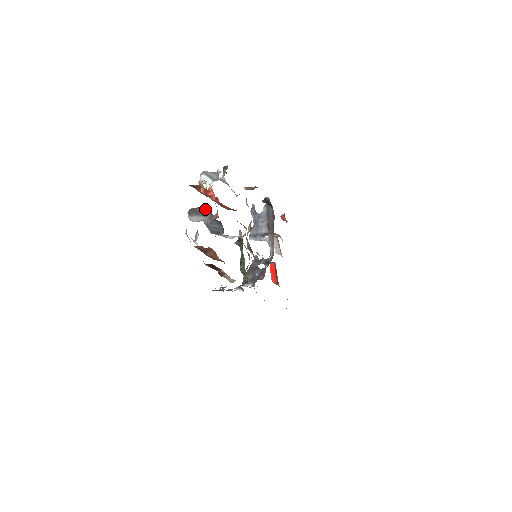
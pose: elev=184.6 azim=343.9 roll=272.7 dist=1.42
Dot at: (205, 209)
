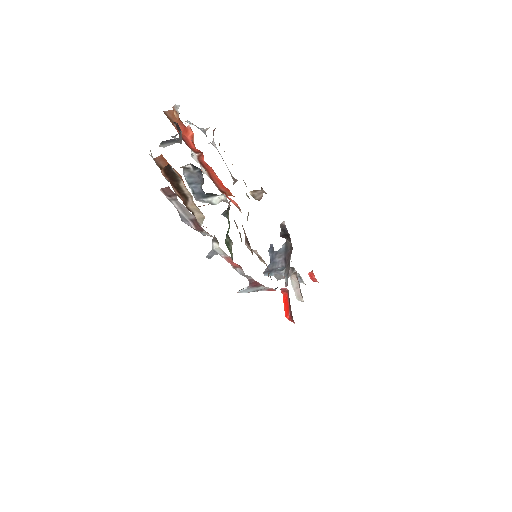
Dot at: (178, 138)
